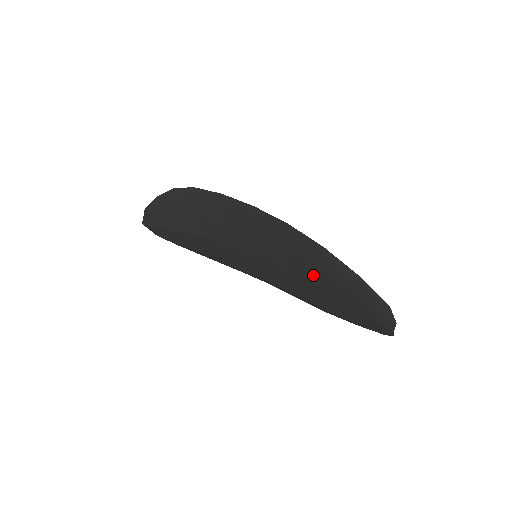
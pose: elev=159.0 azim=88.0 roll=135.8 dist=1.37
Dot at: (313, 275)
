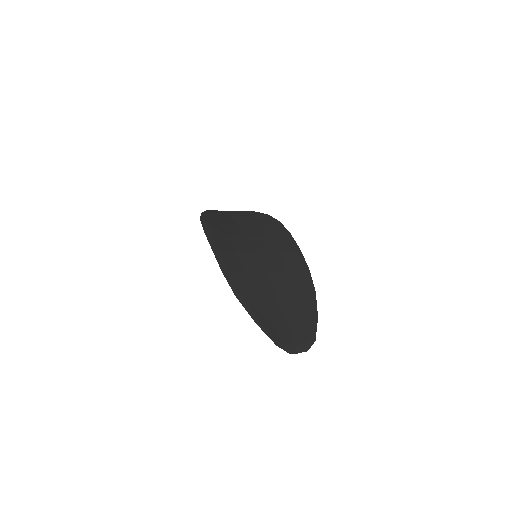
Dot at: (263, 293)
